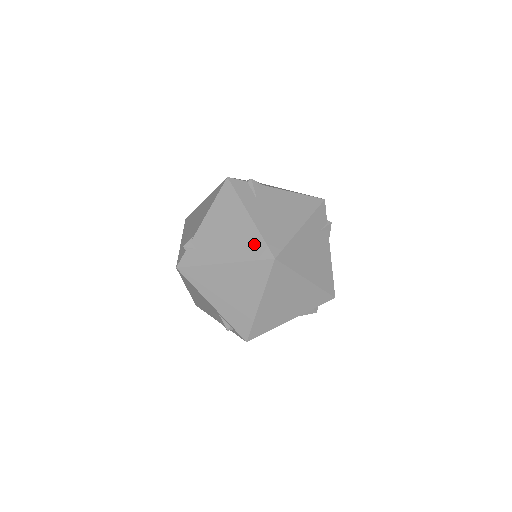
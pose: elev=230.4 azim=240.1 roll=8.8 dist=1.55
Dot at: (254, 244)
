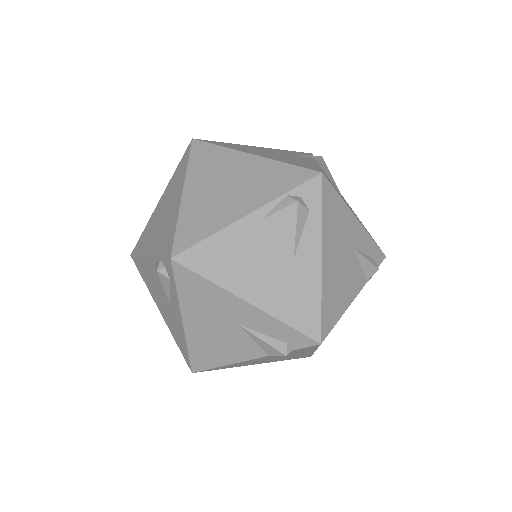
Dot at: occluded
